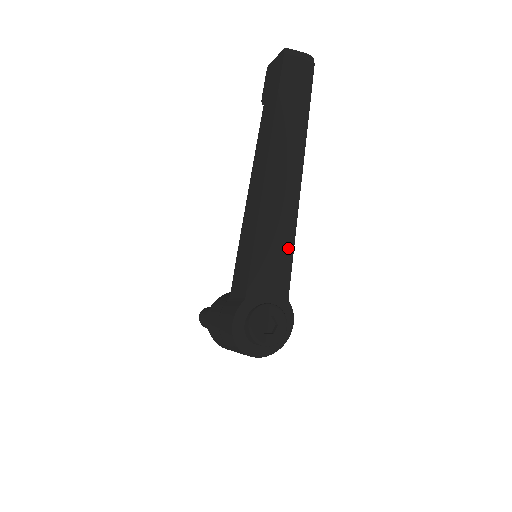
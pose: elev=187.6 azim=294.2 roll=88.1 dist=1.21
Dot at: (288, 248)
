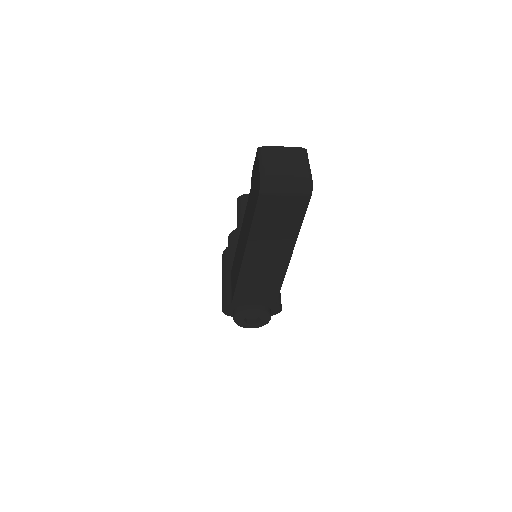
Dot at: (274, 287)
